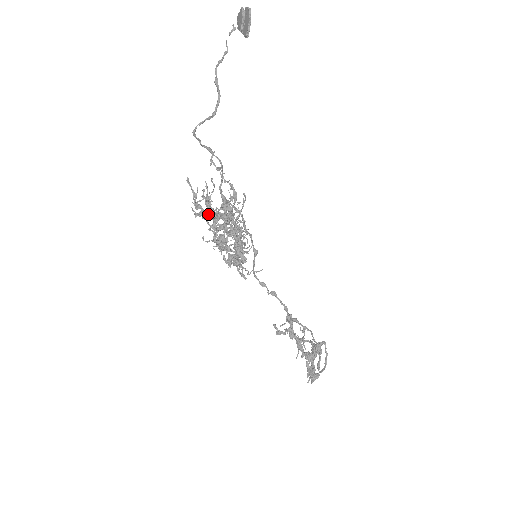
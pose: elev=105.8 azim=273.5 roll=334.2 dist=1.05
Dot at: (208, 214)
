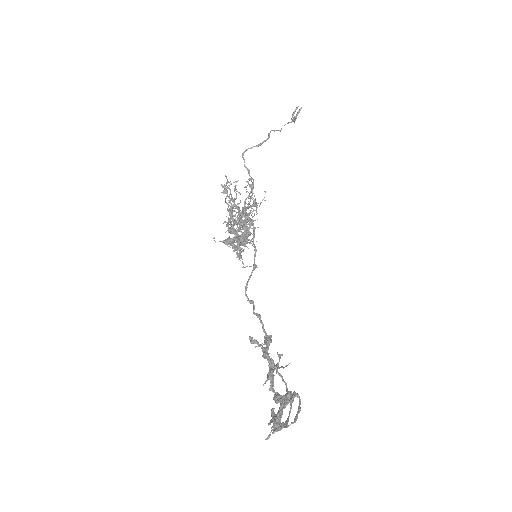
Dot at: occluded
